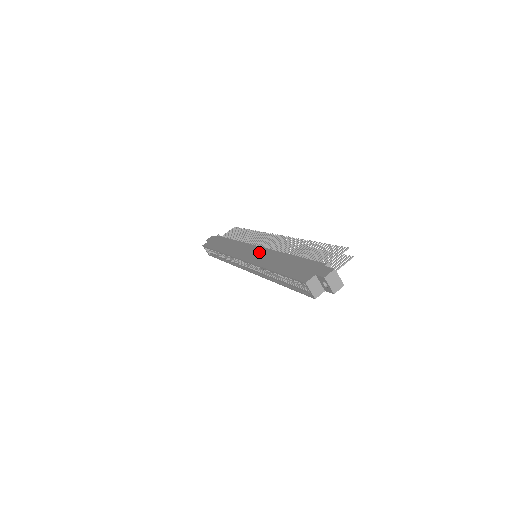
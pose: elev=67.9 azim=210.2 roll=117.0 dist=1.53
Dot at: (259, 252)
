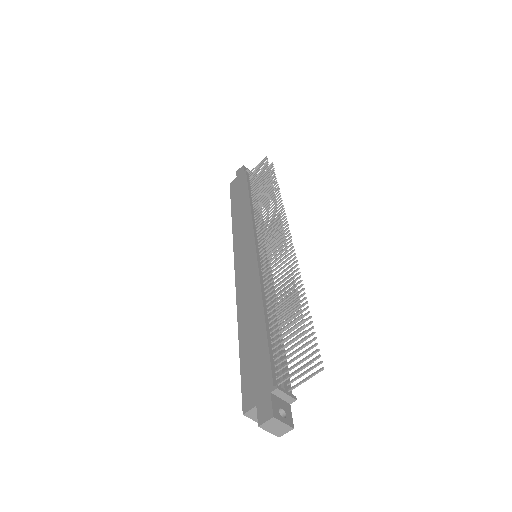
Dot at: (249, 266)
